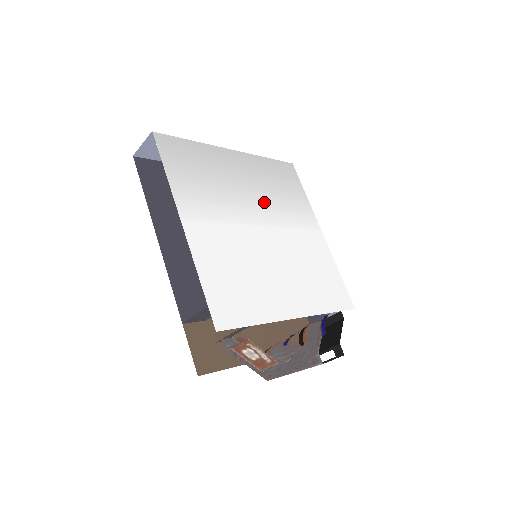
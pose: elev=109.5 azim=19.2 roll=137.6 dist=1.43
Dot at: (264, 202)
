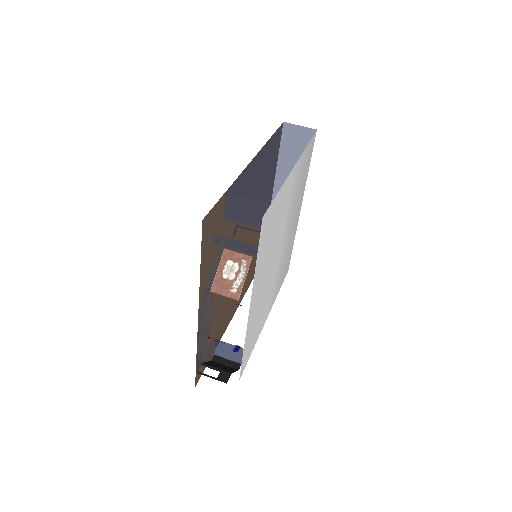
Dot at: (285, 248)
